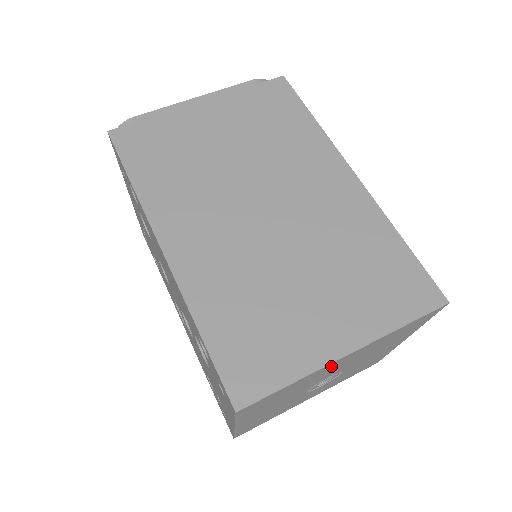
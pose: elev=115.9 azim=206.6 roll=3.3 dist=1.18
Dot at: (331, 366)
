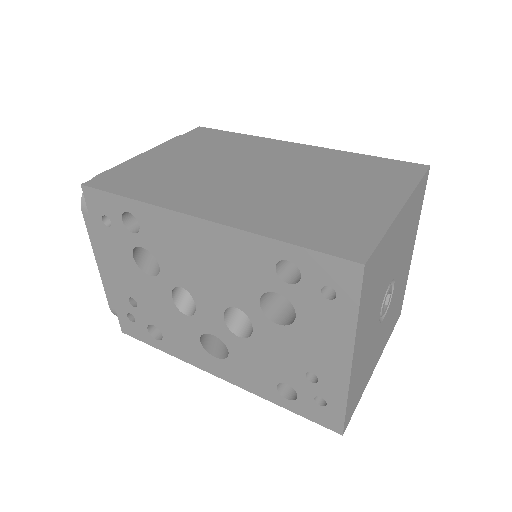
Dot at: (396, 230)
